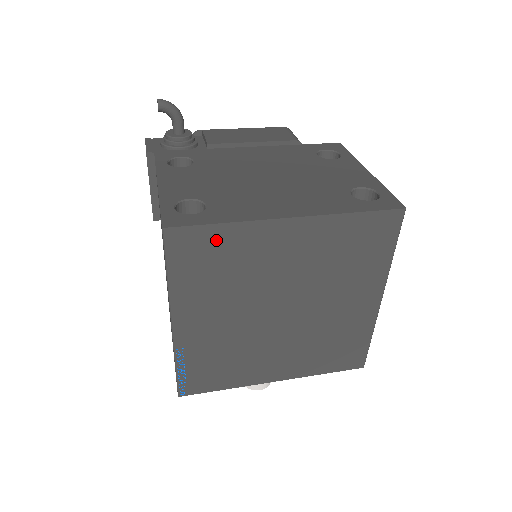
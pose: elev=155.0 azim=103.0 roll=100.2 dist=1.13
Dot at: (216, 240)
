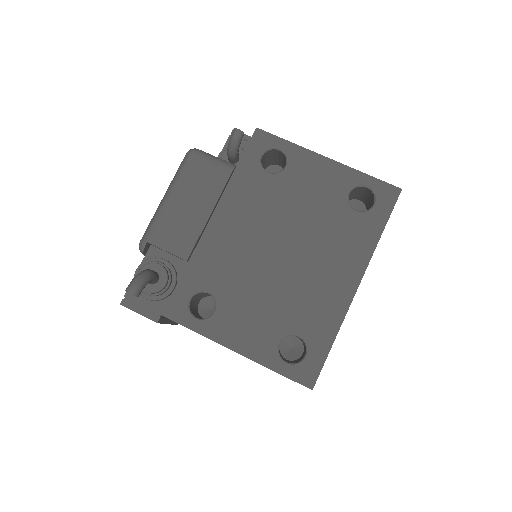
Dot at: occluded
